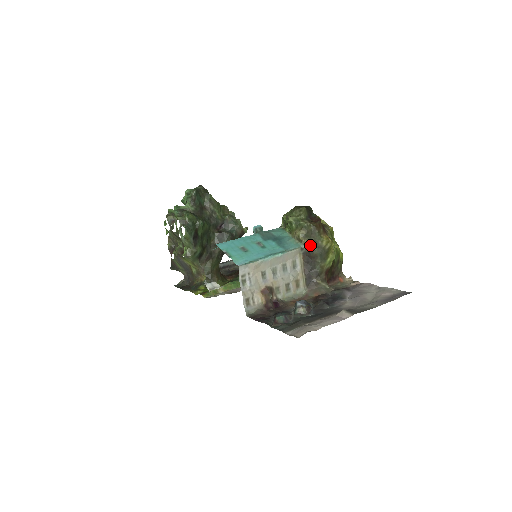
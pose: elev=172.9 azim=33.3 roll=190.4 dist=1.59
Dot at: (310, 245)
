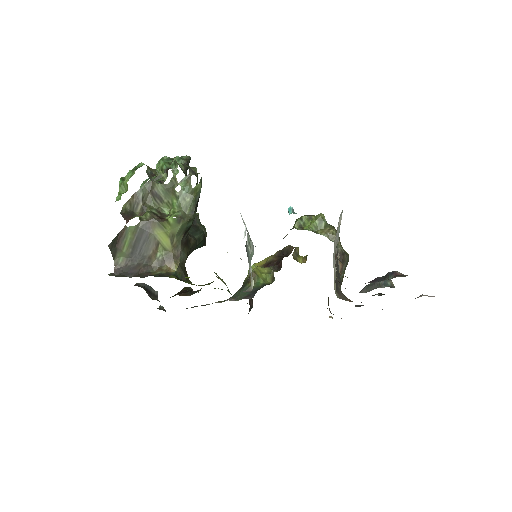
Dot at: occluded
